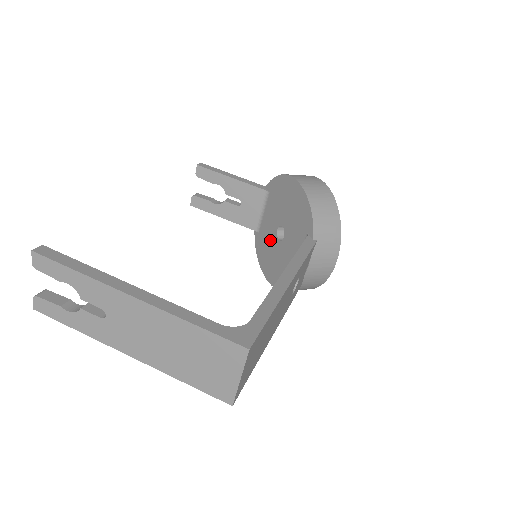
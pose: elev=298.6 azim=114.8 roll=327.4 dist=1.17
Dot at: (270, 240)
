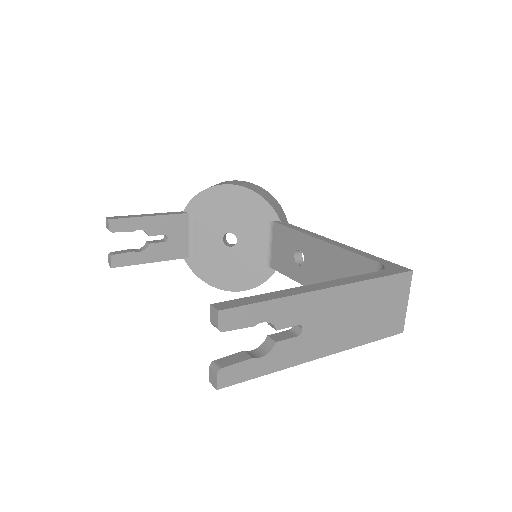
Dot at: (216, 254)
